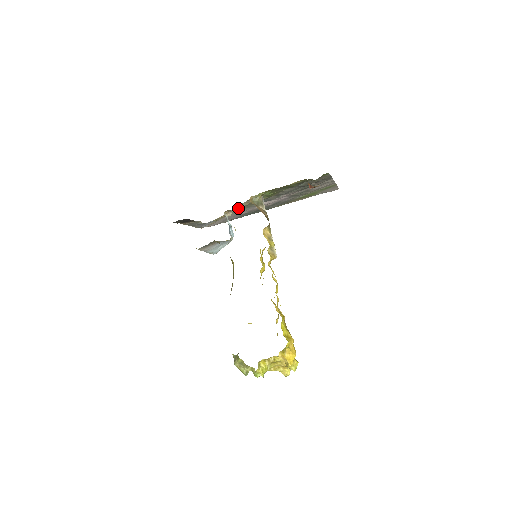
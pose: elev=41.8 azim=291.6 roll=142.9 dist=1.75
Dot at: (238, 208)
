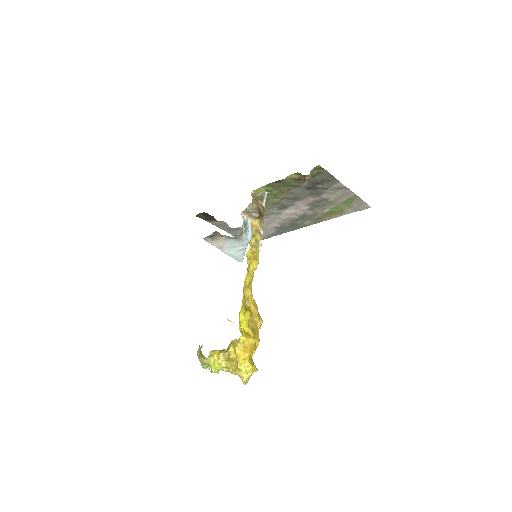
Dot at: (257, 212)
